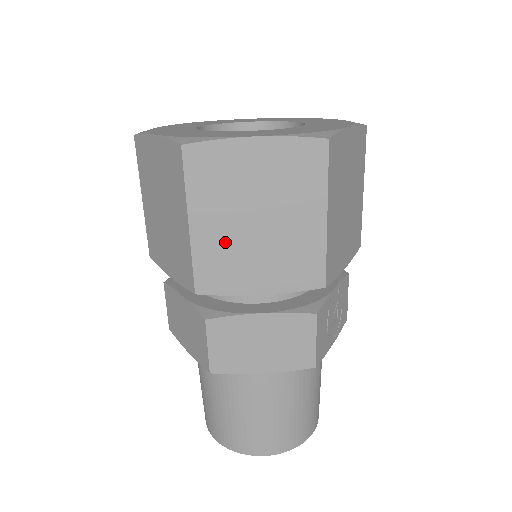
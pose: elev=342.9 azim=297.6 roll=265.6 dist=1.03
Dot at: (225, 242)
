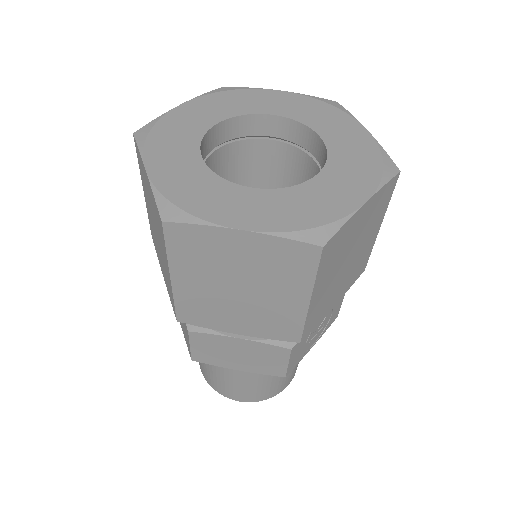
Dot at: (206, 296)
